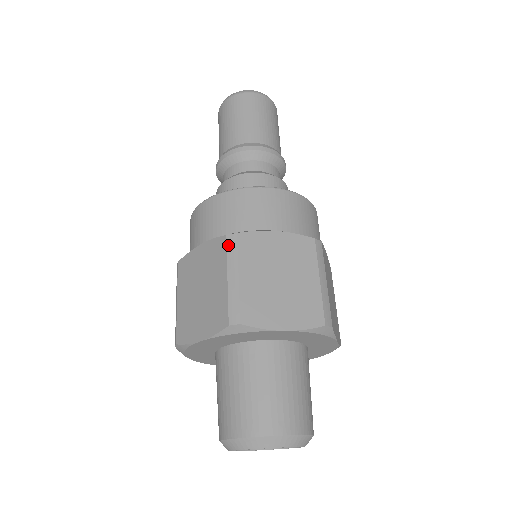
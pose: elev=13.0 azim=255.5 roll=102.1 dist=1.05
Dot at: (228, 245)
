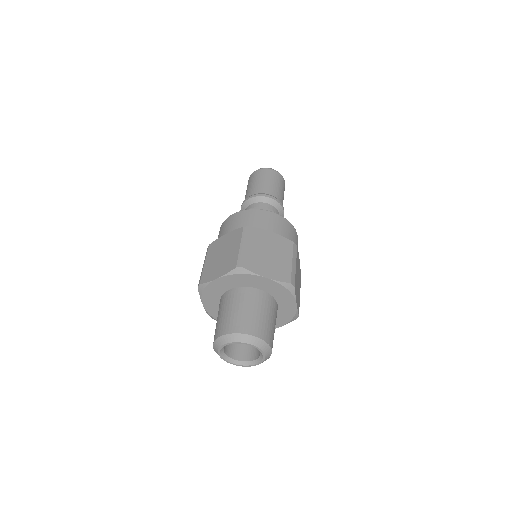
Dot at: (206, 252)
